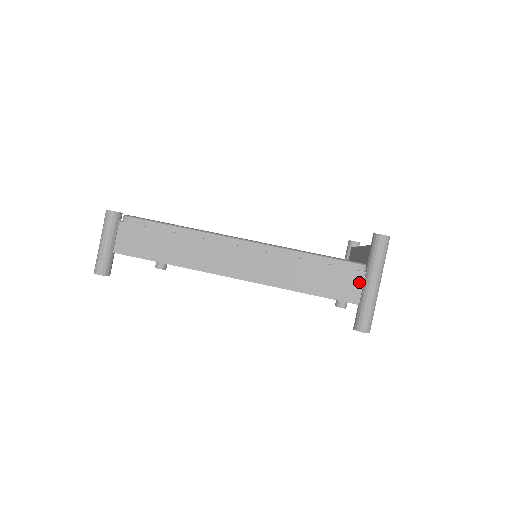
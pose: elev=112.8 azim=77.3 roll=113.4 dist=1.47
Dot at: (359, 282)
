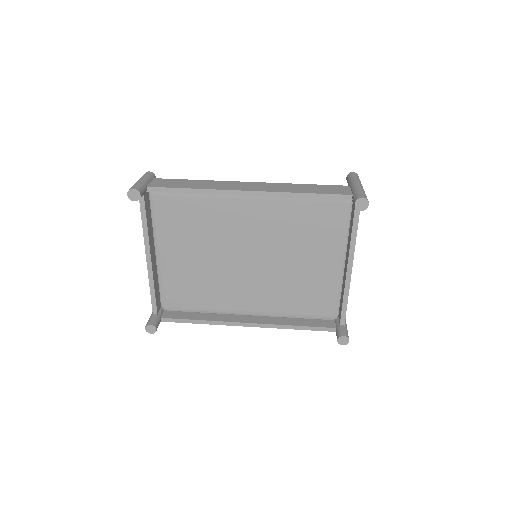
Dot at: (347, 189)
